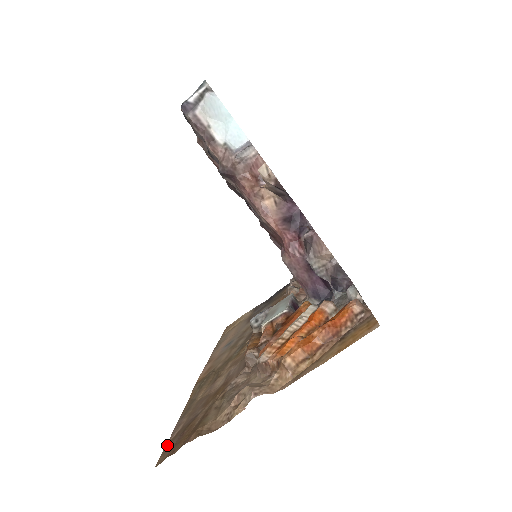
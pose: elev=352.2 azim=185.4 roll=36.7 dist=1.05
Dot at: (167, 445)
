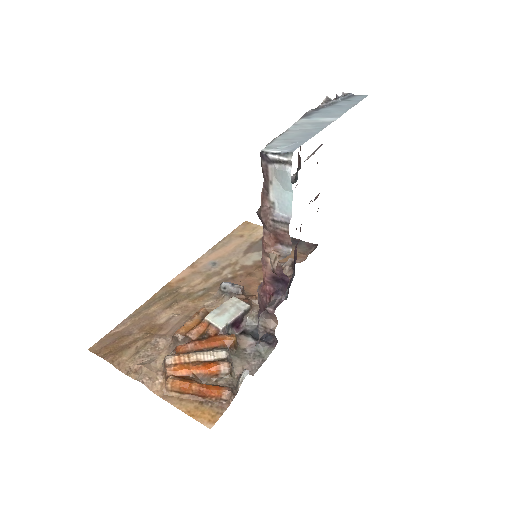
Dot at: (106, 337)
